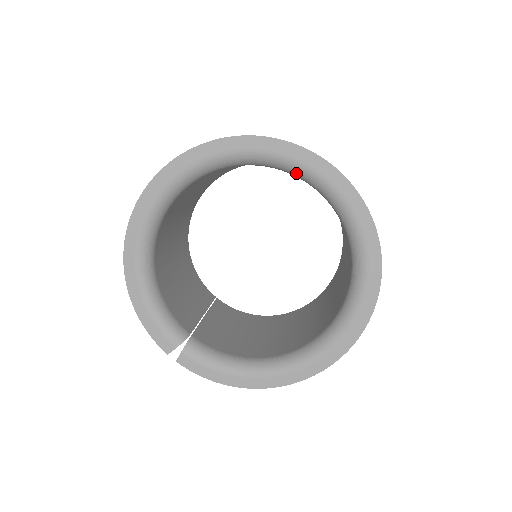
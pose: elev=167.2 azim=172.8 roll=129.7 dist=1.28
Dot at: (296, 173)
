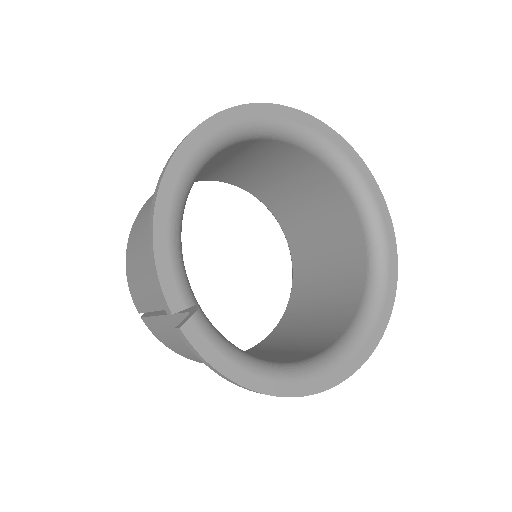
Dot at: (349, 179)
